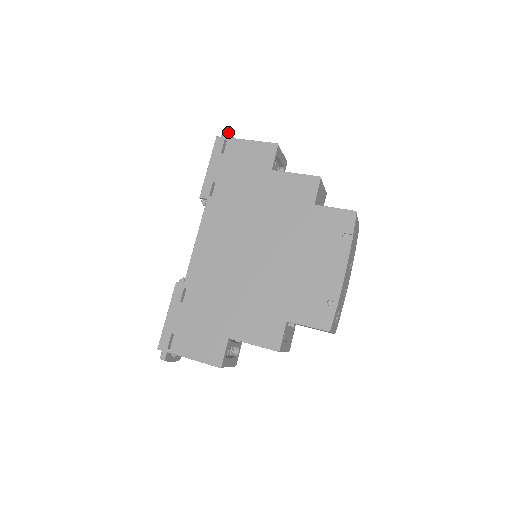
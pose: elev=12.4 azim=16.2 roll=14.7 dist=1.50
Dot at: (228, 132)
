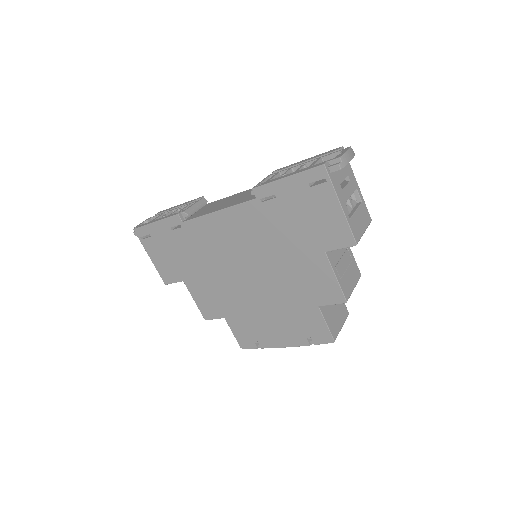
Dot at: (343, 167)
